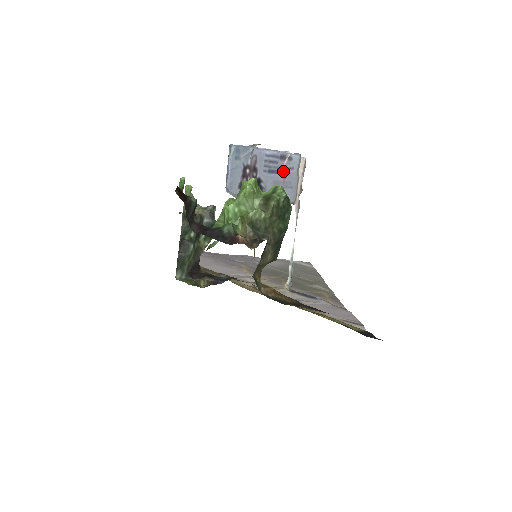
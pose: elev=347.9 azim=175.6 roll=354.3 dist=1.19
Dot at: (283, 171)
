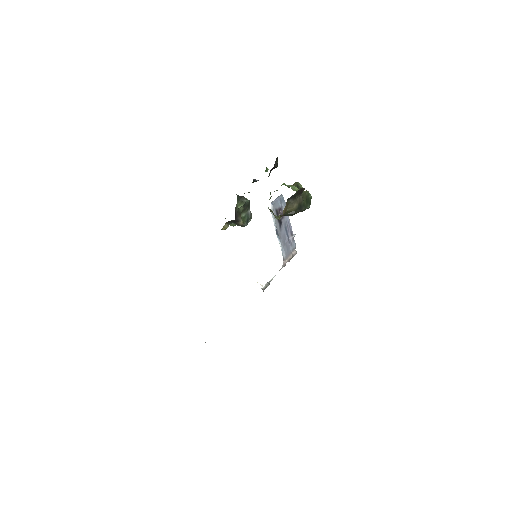
Dot at: (289, 239)
